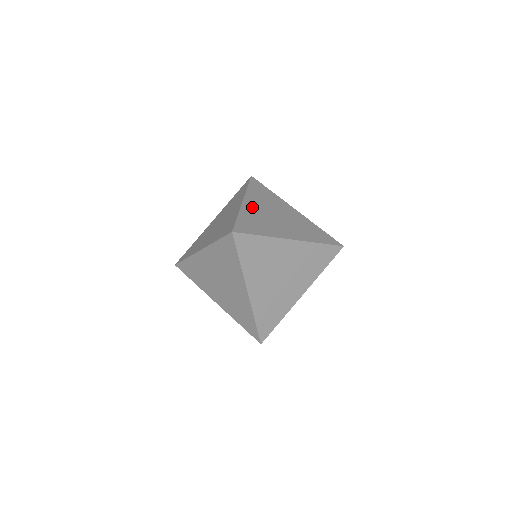
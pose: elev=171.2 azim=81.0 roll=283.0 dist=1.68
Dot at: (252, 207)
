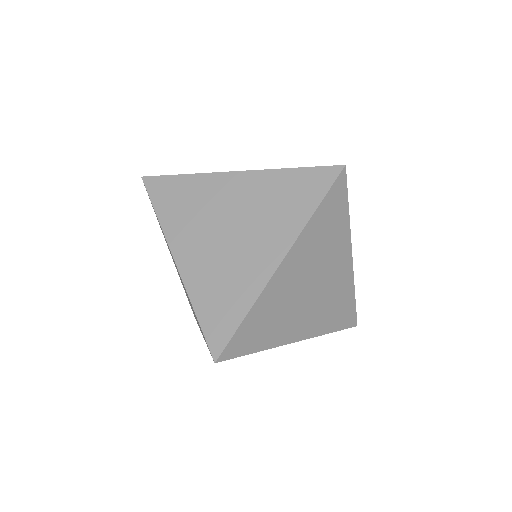
Dot at: occluded
